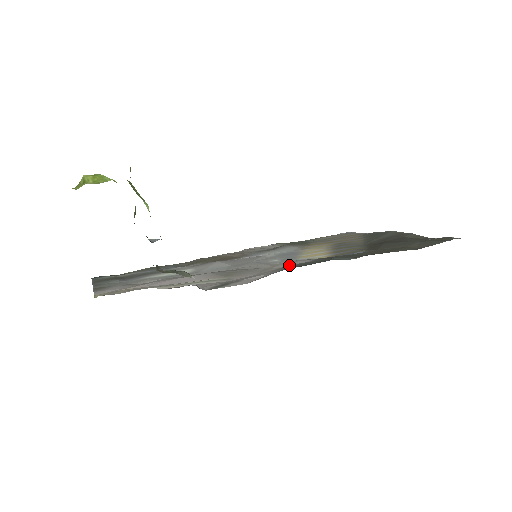
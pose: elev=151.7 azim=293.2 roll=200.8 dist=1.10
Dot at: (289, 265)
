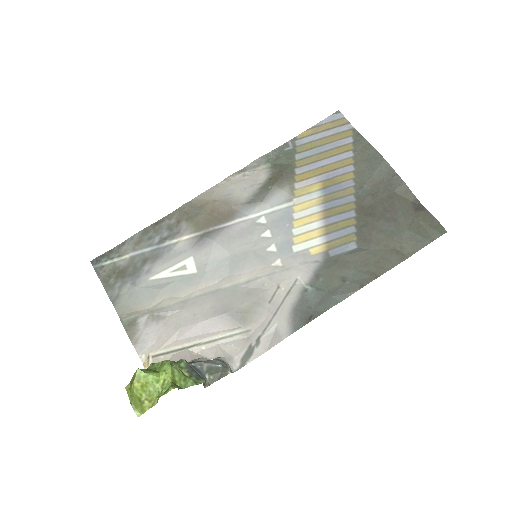
Dot at: (291, 283)
